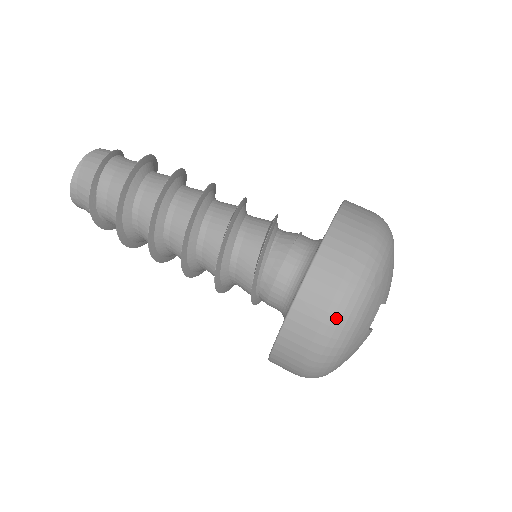
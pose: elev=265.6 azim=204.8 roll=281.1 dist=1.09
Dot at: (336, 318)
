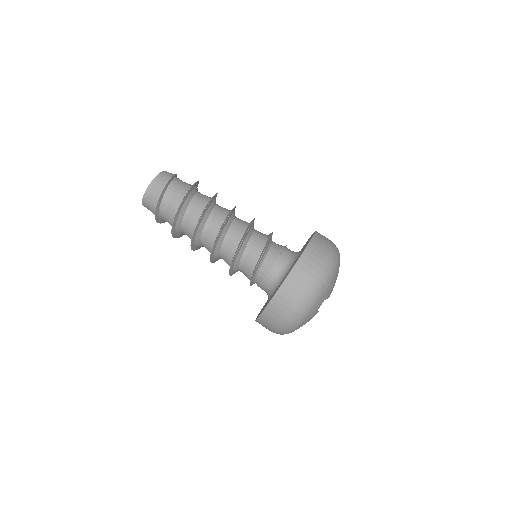
Dot at: (297, 307)
